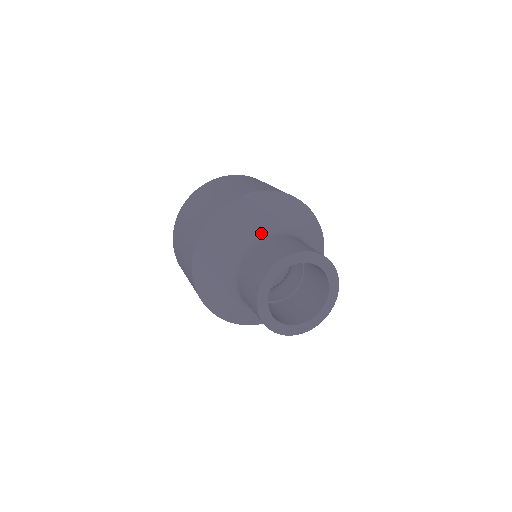
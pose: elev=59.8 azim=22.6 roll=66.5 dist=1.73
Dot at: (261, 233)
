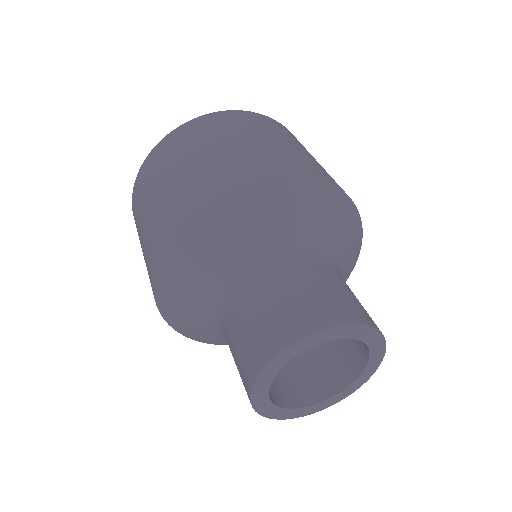
Dot at: (287, 249)
